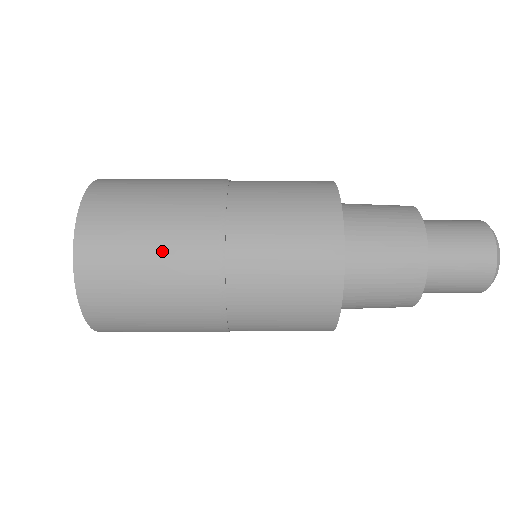
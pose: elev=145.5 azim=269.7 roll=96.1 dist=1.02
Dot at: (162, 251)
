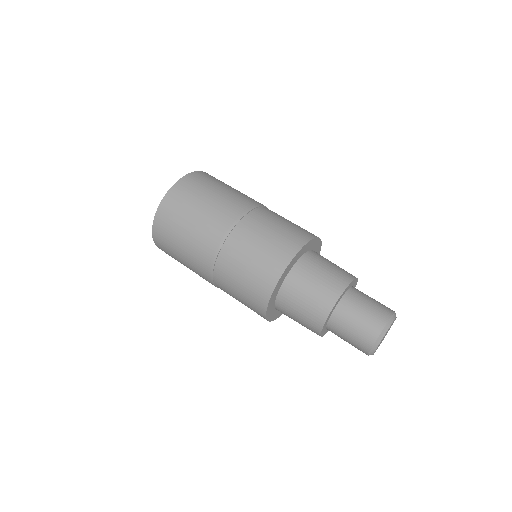
Dot at: (187, 261)
